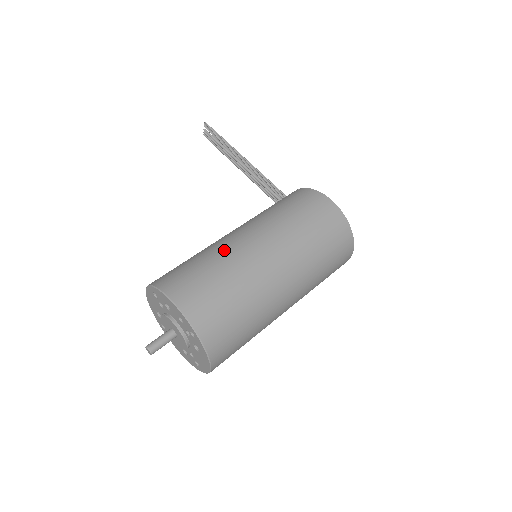
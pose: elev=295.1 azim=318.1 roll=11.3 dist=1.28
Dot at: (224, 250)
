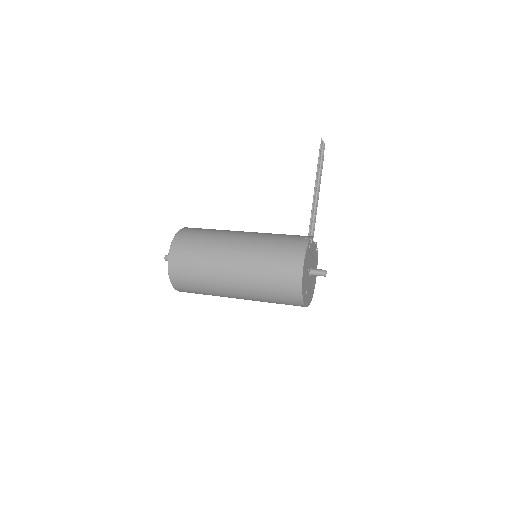
Dot at: (217, 242)
